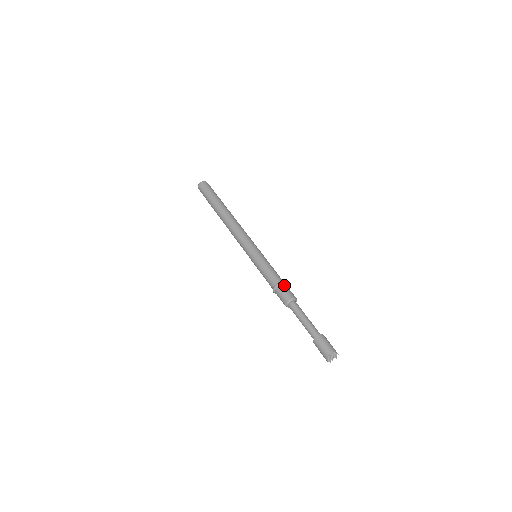
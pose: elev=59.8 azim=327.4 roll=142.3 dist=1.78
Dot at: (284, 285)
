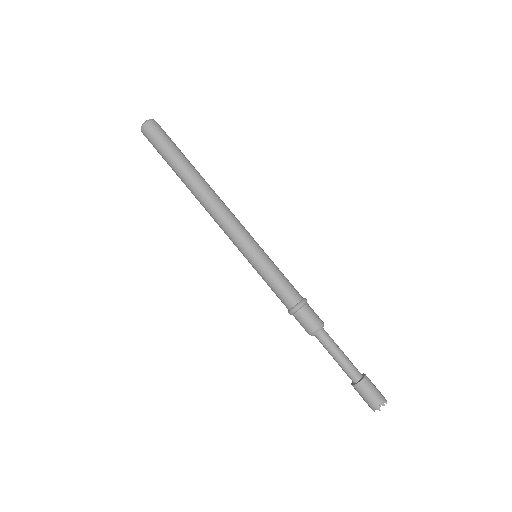
Dot at: (307, 305)
